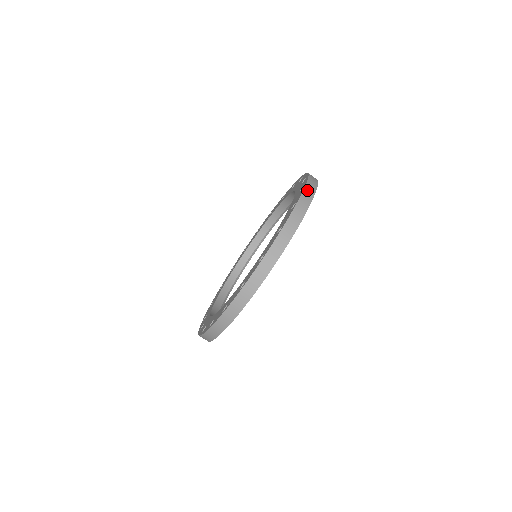
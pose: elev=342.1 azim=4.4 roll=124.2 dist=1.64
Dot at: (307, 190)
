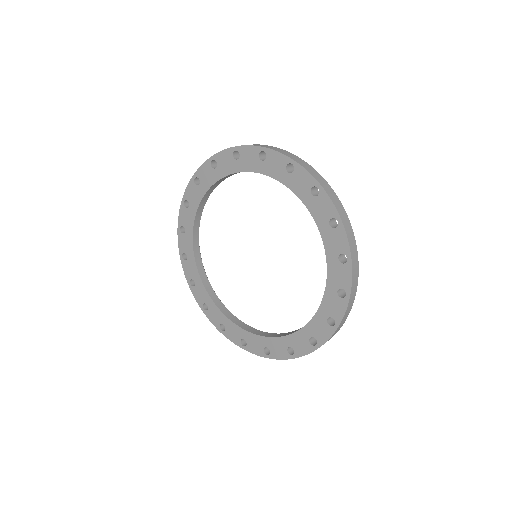
Dot at: (276, 150)
